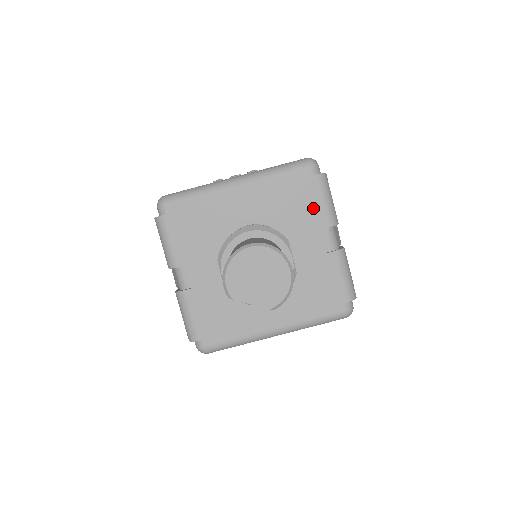
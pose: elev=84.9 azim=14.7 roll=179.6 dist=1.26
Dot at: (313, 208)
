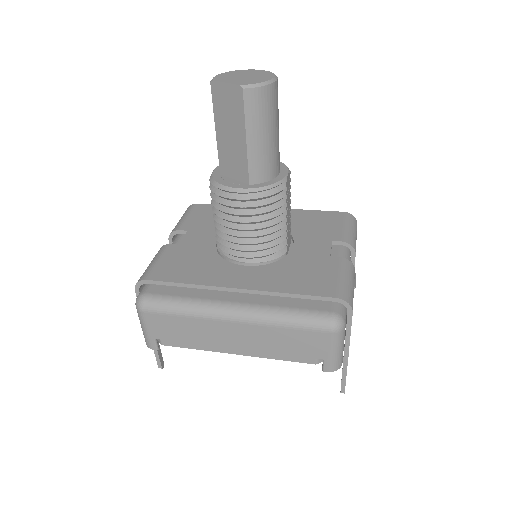
Dot at: (332, 228)
